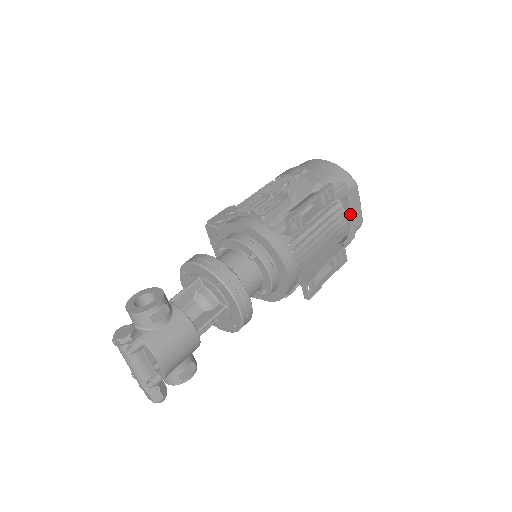
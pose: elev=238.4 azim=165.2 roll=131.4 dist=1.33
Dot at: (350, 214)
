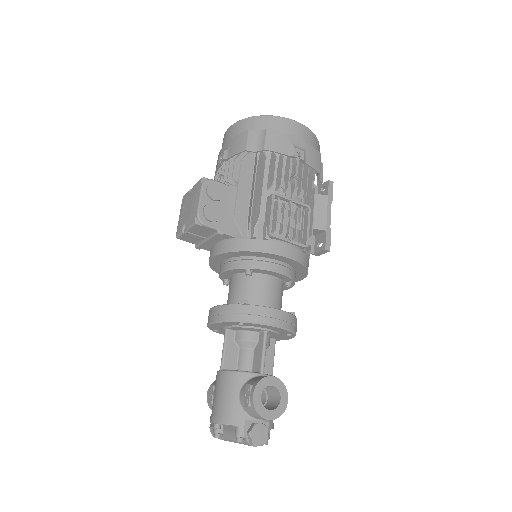
Dot at: occluded
